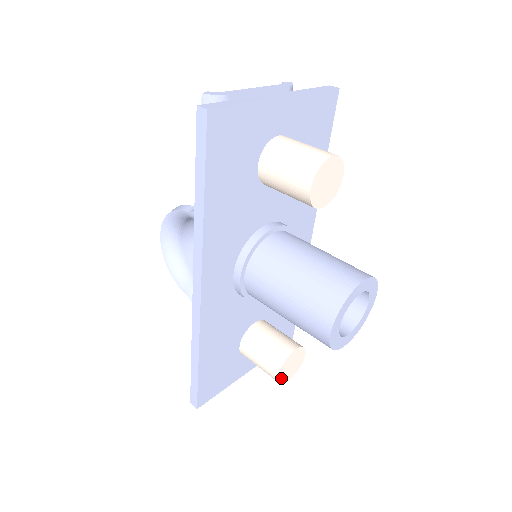
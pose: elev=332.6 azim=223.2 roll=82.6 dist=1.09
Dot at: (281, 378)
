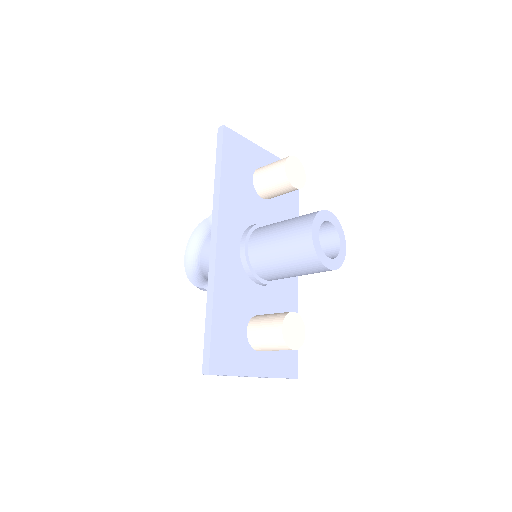
Dot at: (285, 336)
